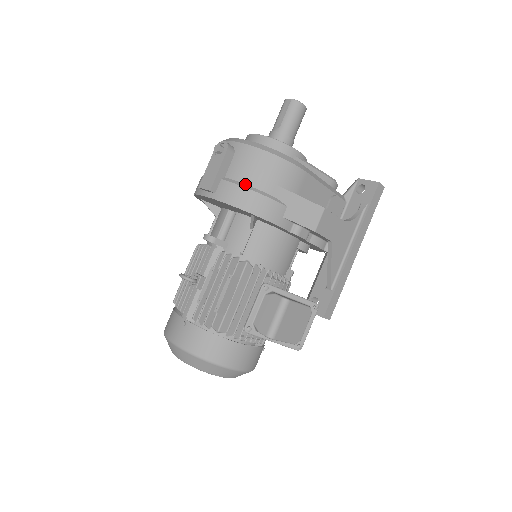
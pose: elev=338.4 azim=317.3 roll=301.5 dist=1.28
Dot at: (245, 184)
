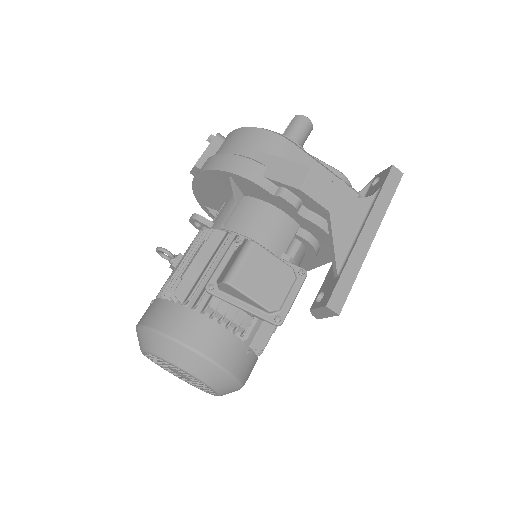
Dot at: (226, 154)
